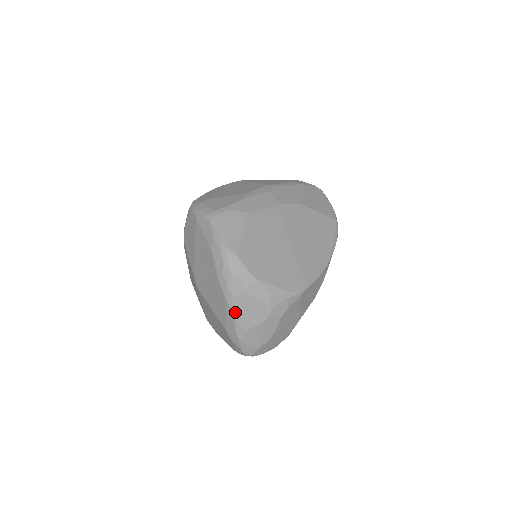
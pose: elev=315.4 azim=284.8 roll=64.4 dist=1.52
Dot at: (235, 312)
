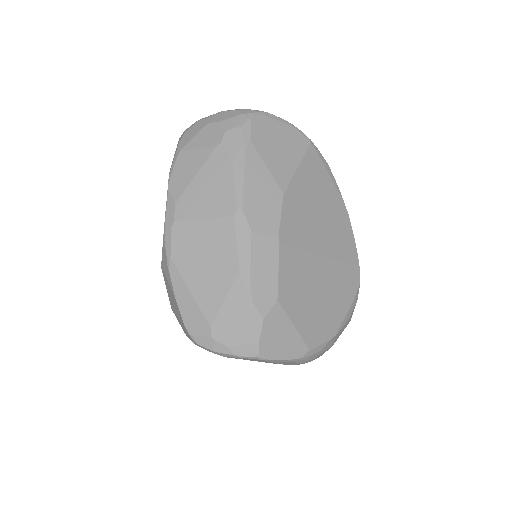
Dot at: occluded
